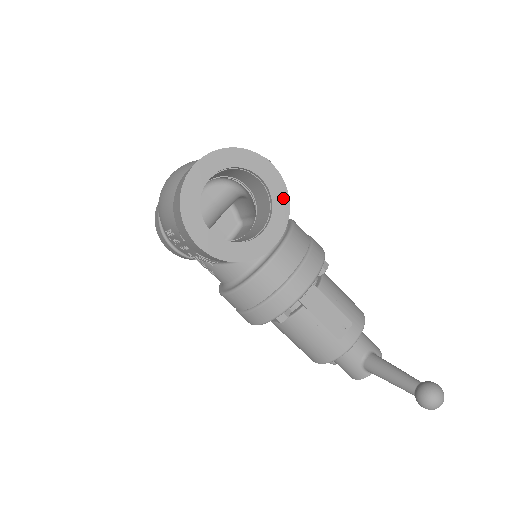
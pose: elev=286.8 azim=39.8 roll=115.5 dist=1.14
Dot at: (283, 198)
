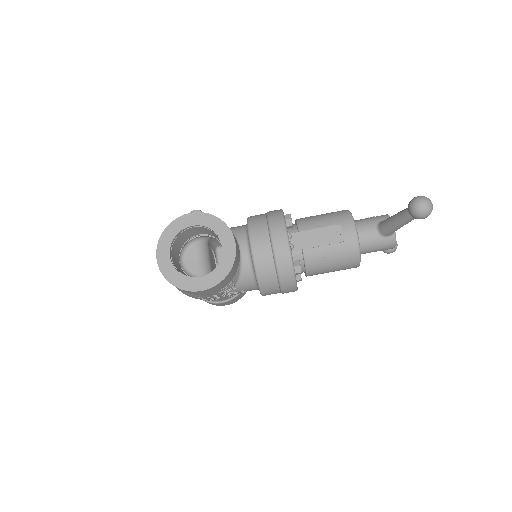
Dot at: (213, 220)
